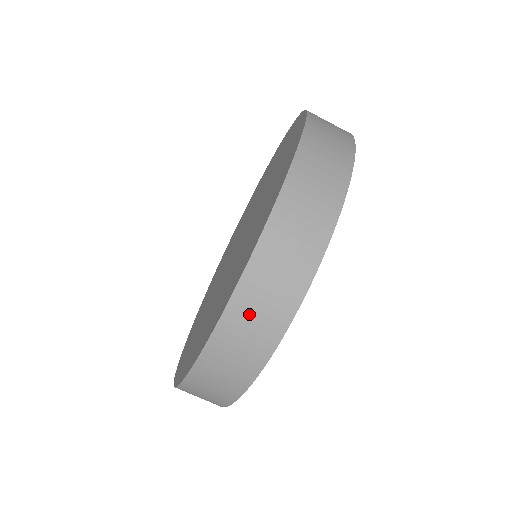
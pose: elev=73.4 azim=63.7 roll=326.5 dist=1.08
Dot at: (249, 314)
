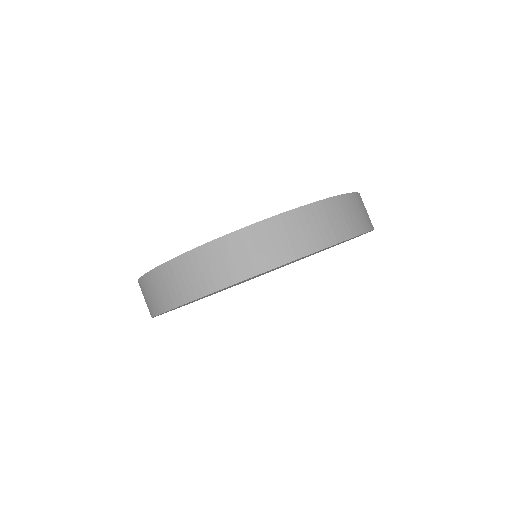
Dot at: (249, 245)
